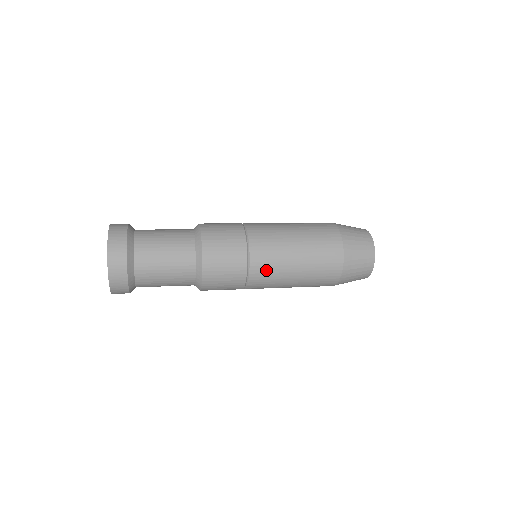
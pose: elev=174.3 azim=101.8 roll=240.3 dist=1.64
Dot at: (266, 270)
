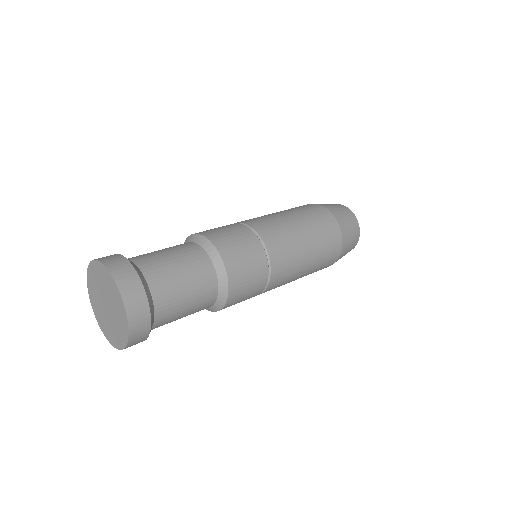
Dot at: (284, 271)
